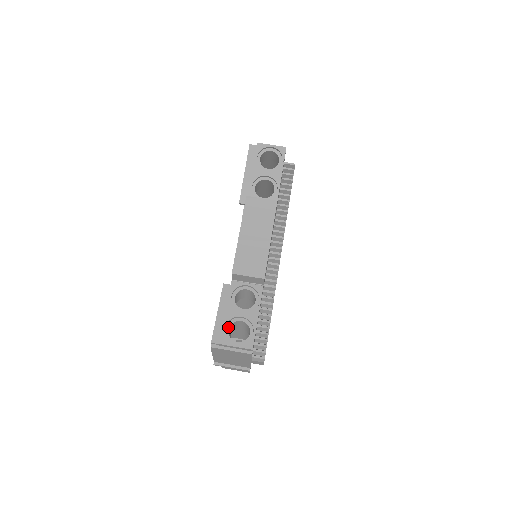
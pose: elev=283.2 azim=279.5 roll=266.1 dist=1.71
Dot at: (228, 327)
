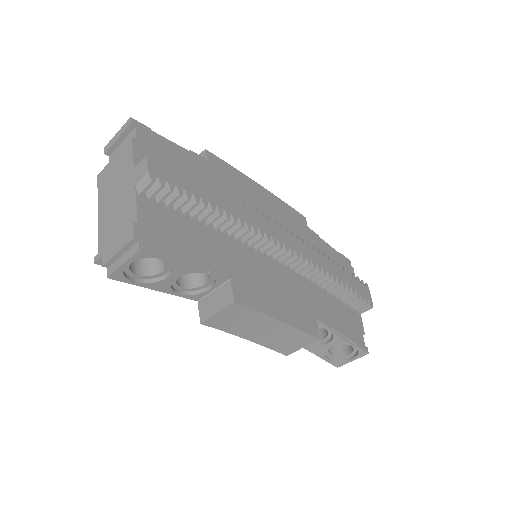
Dot at: (328, 355)
